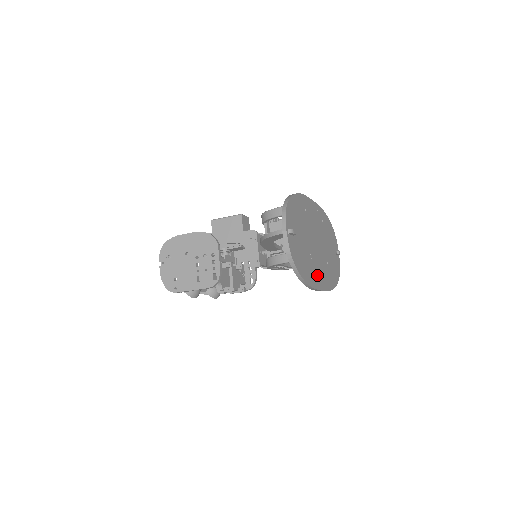
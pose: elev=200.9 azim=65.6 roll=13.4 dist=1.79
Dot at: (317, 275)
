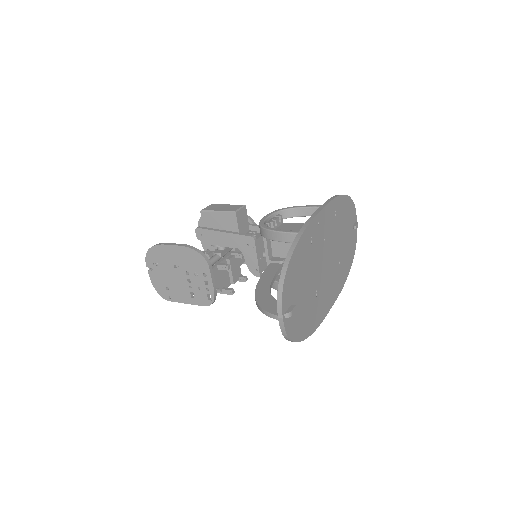
Dot at: (324, 302)
